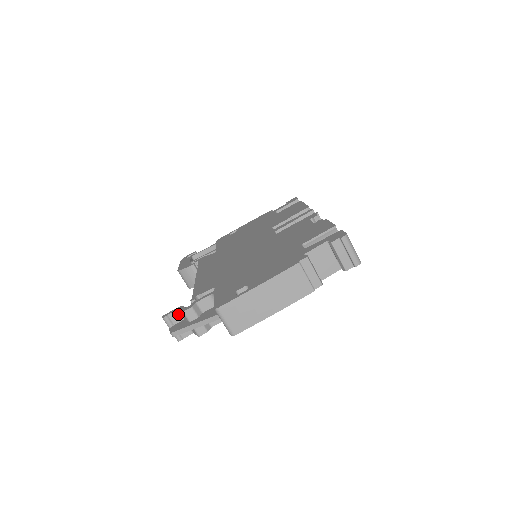
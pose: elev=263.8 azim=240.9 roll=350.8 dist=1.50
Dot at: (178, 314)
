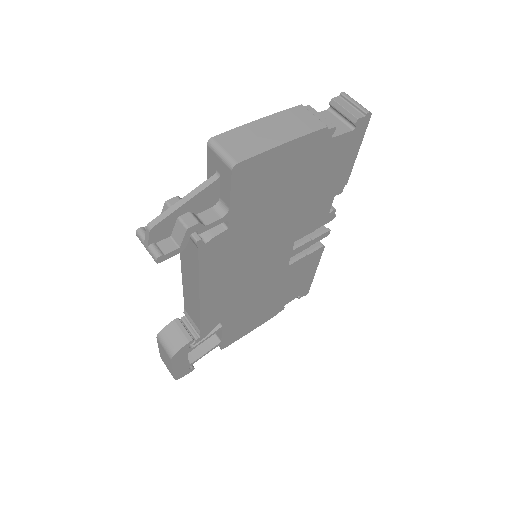
Dot at: occluded
